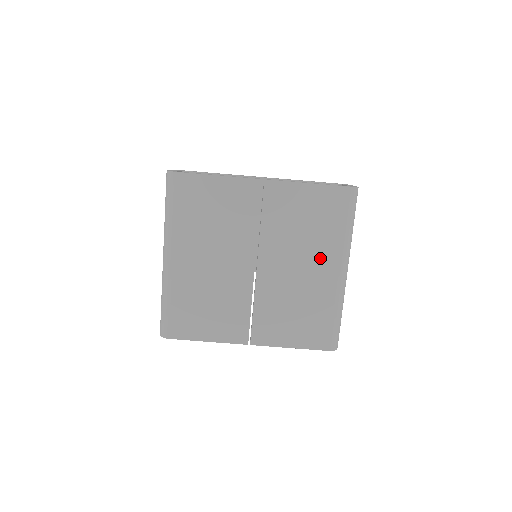
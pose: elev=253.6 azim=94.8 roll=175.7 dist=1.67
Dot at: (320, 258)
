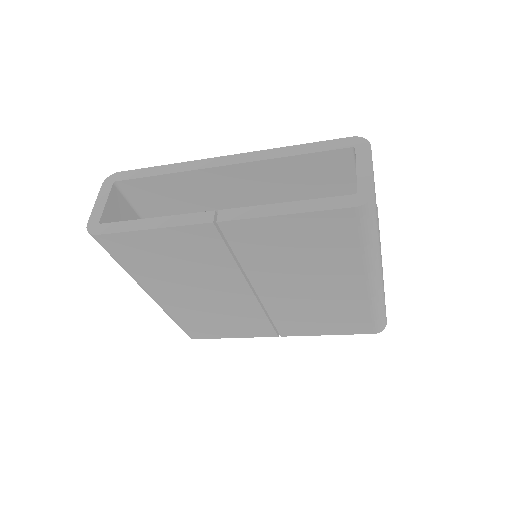
Dot at: (335, 277)
